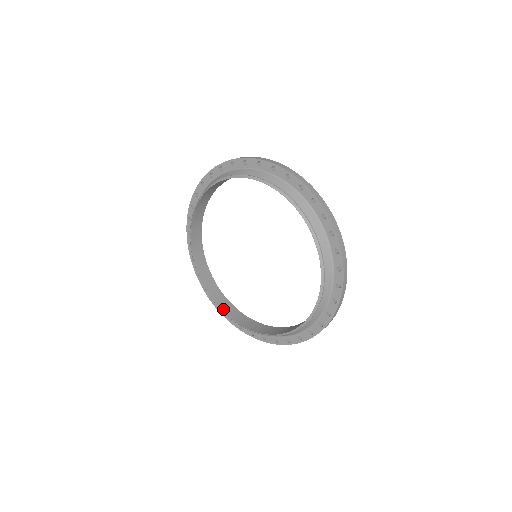
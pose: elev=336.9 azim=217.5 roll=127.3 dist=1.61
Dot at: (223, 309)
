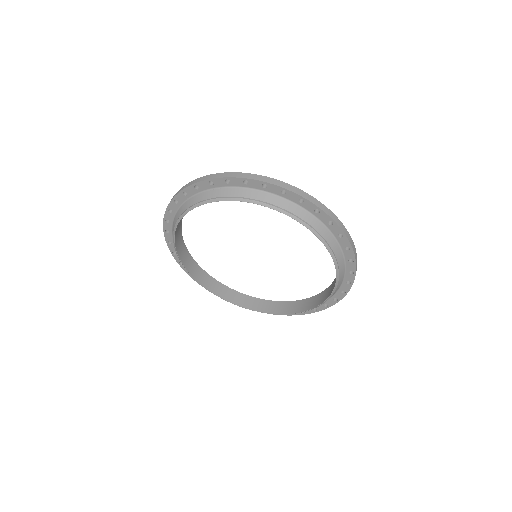
Dot at: (288, 312)
